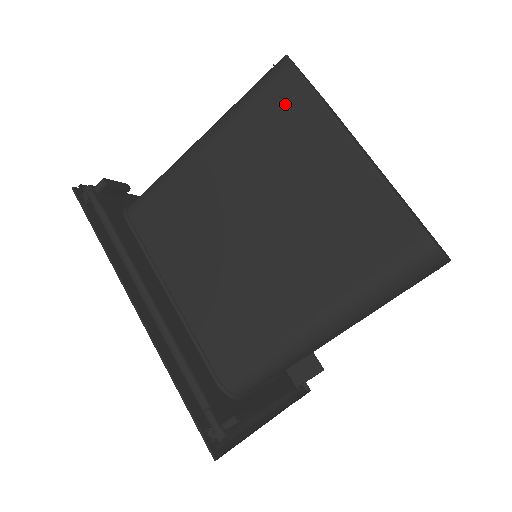
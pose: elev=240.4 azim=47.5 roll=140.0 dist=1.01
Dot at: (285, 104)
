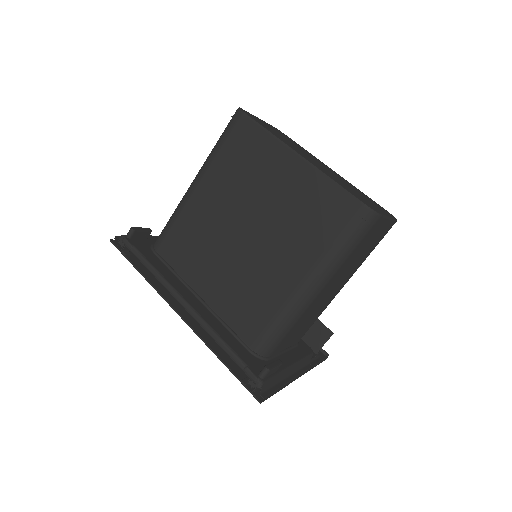
Dot at: (246, 141)
